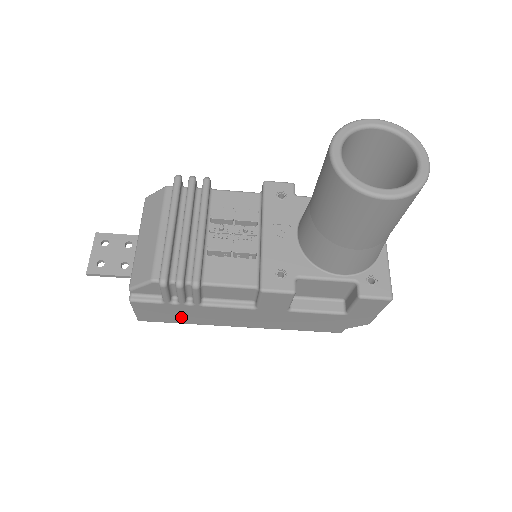
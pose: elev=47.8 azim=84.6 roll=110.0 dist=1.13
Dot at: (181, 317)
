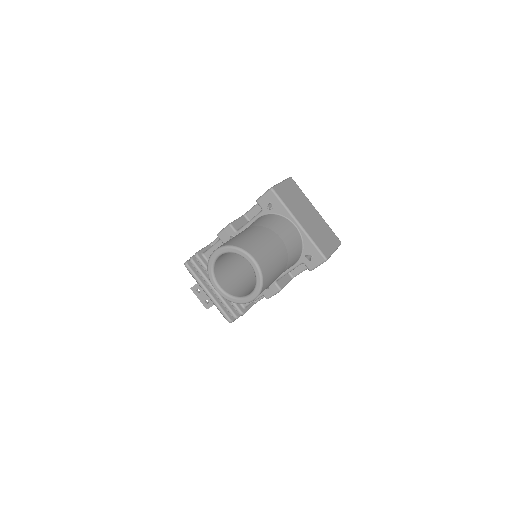
Dot at: occluded
